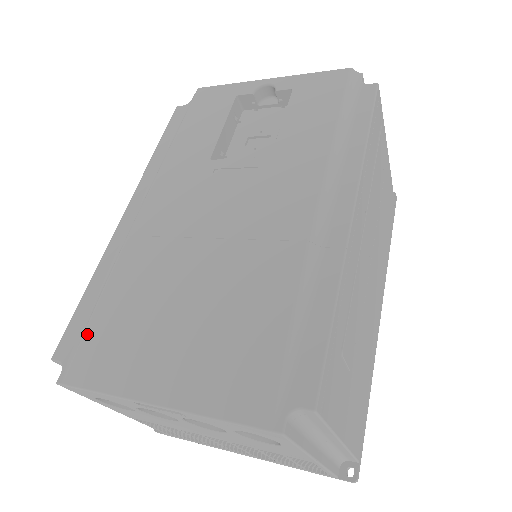
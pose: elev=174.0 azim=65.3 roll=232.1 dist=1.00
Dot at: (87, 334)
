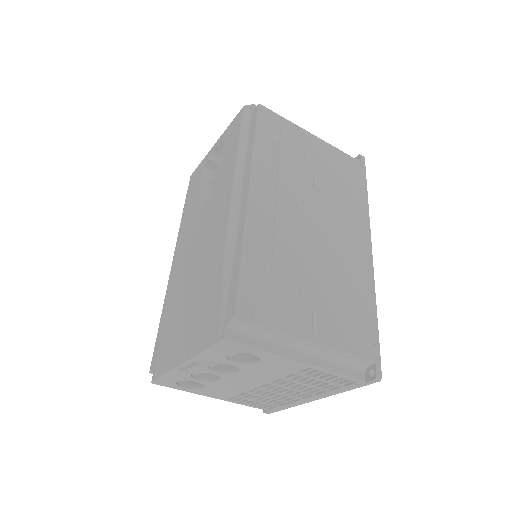
Dot at: (158, 348)
